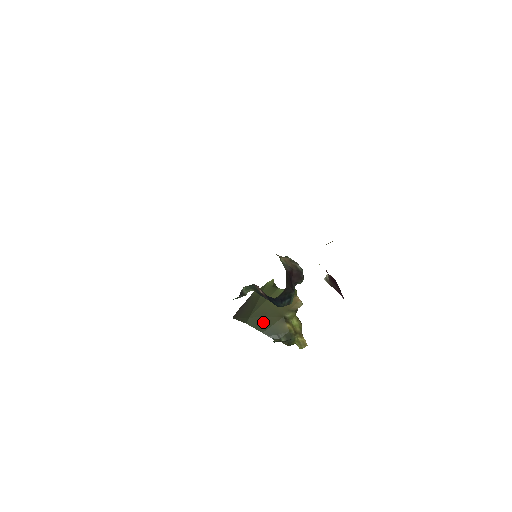
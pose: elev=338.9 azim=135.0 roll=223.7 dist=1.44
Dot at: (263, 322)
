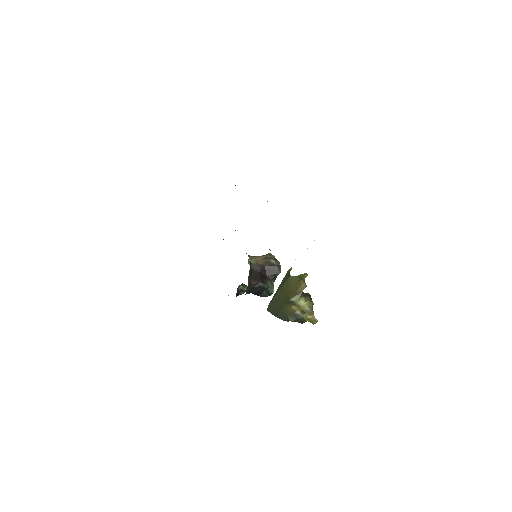
Dot at: (276, 307)
